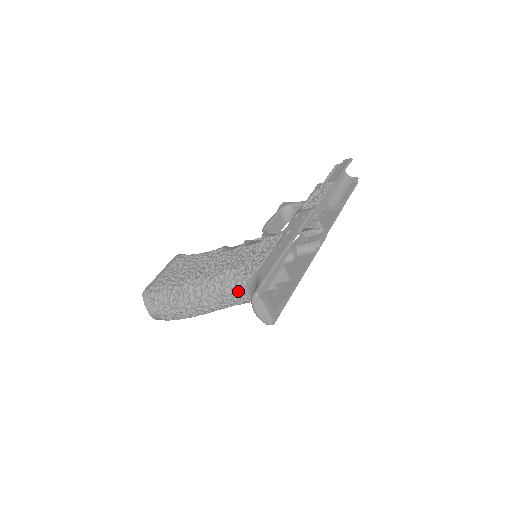
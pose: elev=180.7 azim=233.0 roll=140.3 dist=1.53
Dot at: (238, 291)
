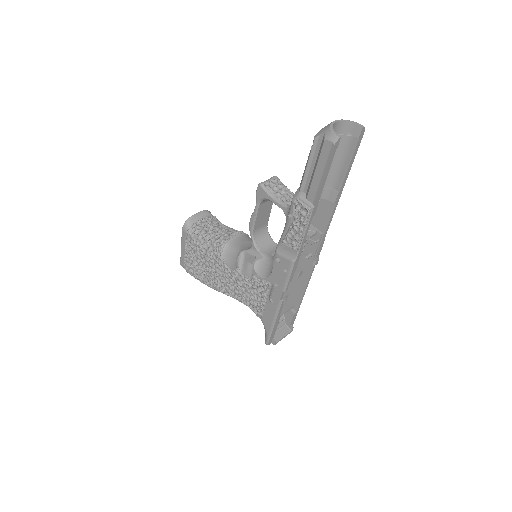
Dot at: occluded
